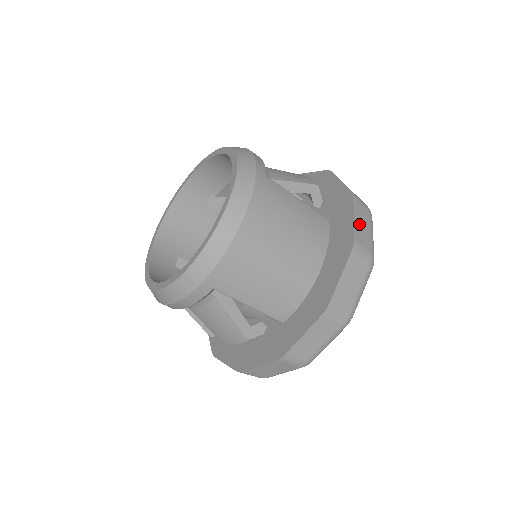
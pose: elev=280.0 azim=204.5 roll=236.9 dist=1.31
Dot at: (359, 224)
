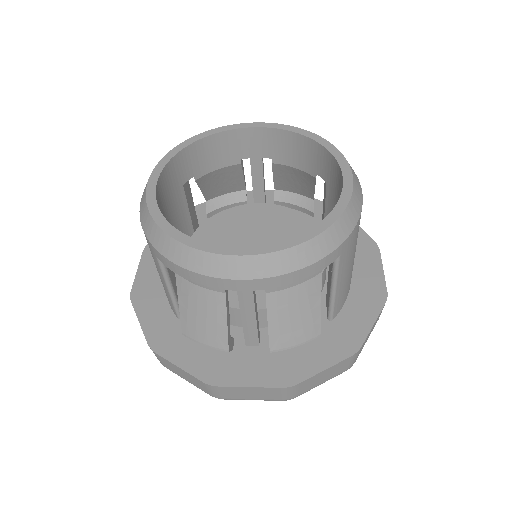
Dot at: occluded
